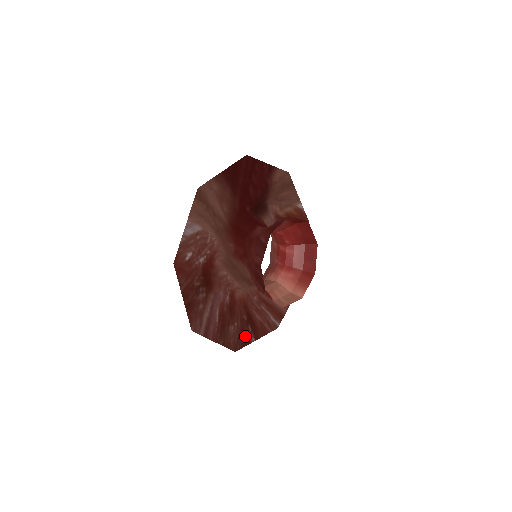
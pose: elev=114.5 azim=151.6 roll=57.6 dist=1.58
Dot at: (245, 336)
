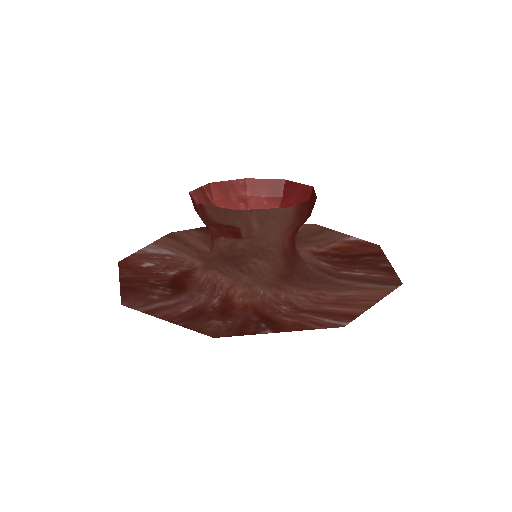
Dot at: (248, 330)
